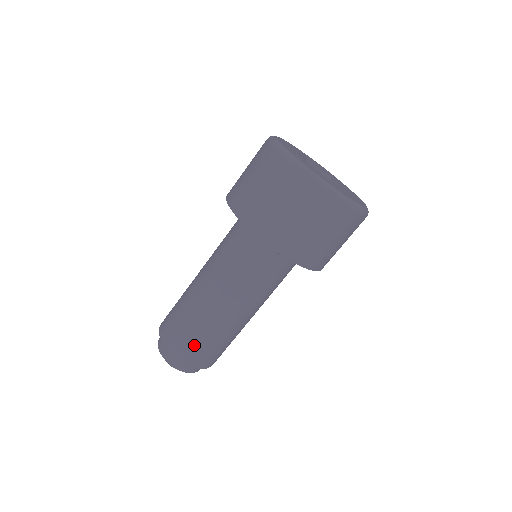
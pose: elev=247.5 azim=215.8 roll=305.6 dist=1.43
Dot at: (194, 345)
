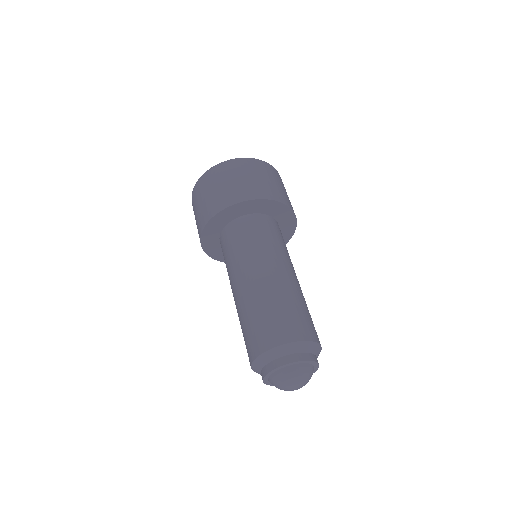
Dot at: (285, 319)
